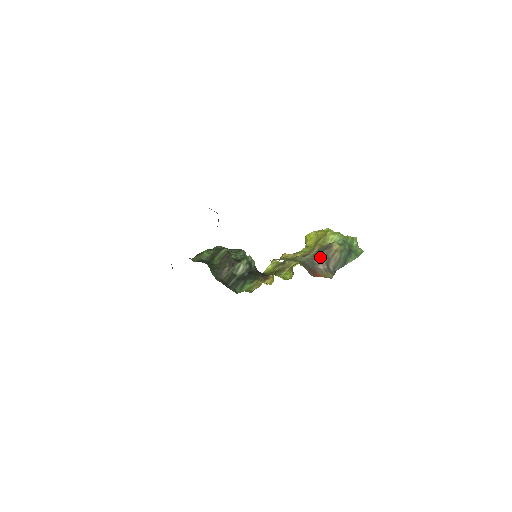
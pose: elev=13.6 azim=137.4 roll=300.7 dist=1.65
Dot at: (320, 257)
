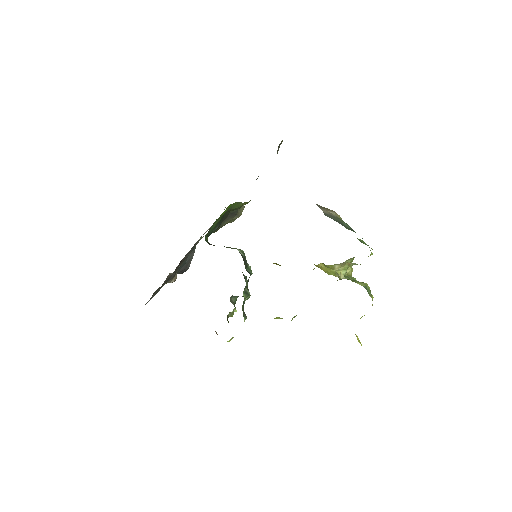
Dot at: occluded
